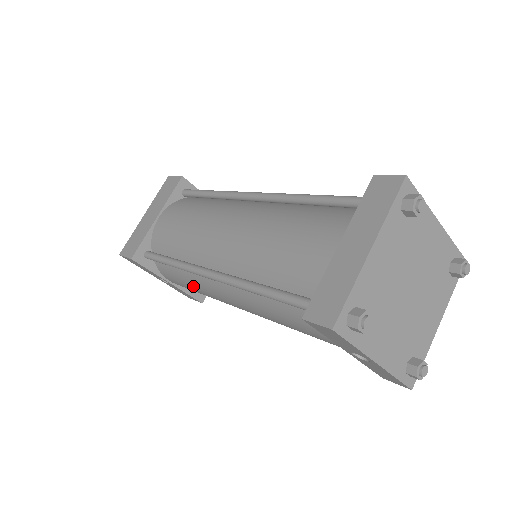
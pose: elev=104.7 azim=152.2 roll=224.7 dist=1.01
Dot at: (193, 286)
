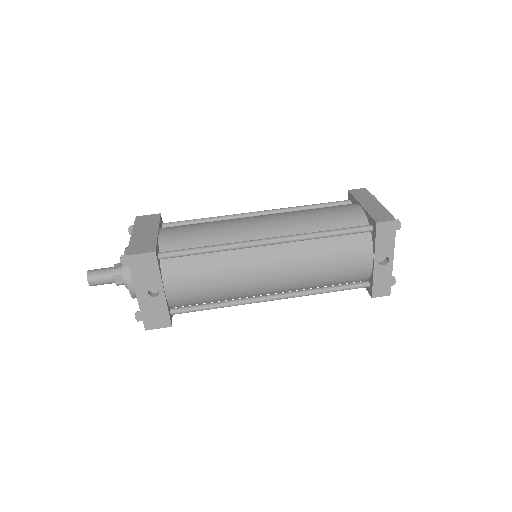
Dot at: (218, 273)
